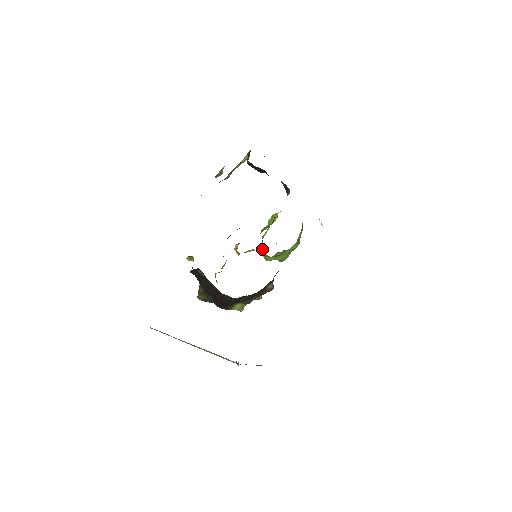
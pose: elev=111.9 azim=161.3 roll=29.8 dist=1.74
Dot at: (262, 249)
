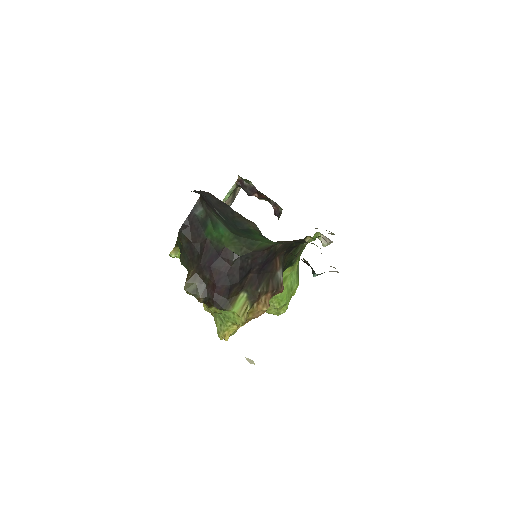
Dot at: occluded
